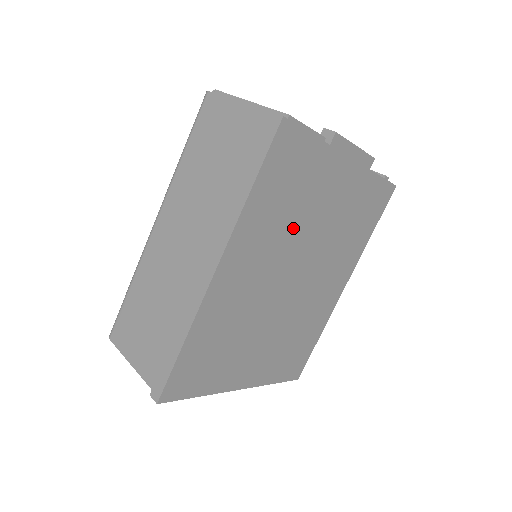
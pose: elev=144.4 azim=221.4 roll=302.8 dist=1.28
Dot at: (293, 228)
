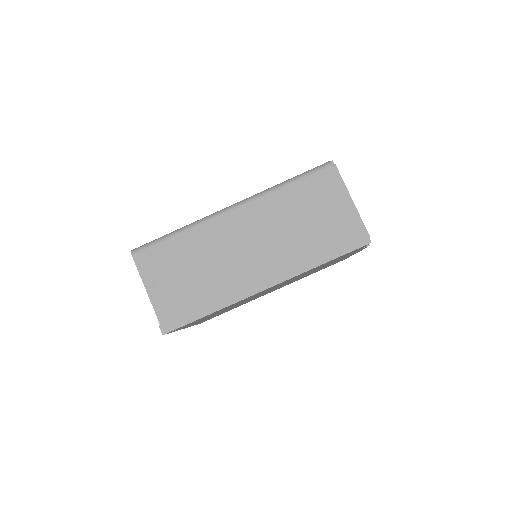
Dot at: occluded
